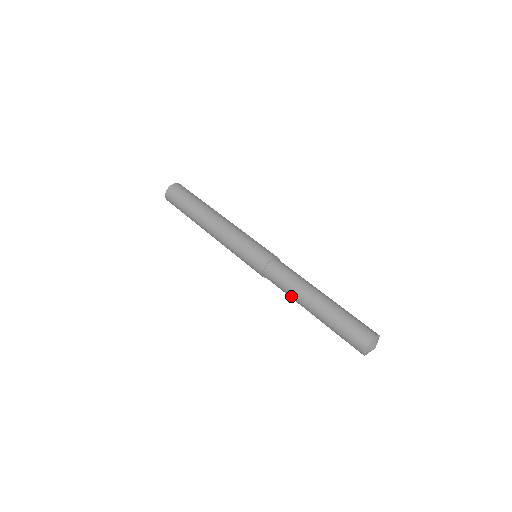
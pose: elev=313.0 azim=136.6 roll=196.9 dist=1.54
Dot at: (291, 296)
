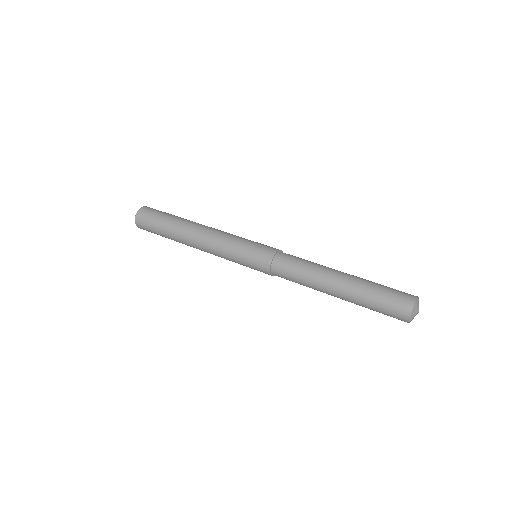
Dot at: (310, 278)
